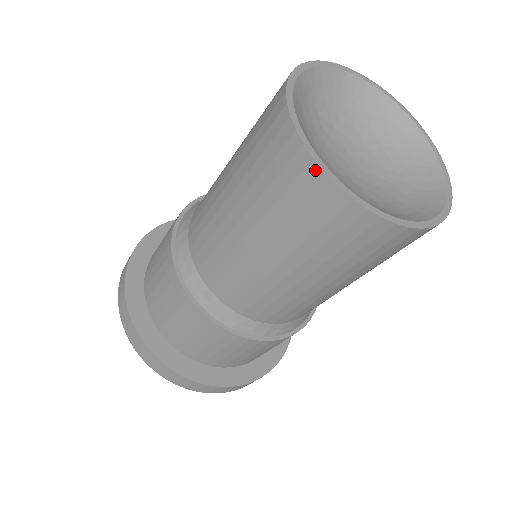
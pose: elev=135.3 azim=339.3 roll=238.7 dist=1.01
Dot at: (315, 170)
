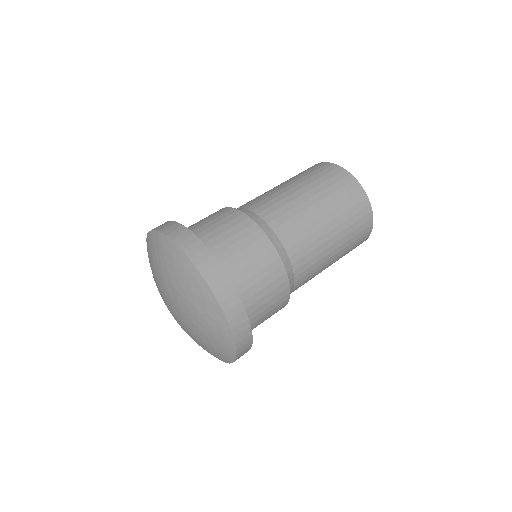
Dot at: (360, 188)
